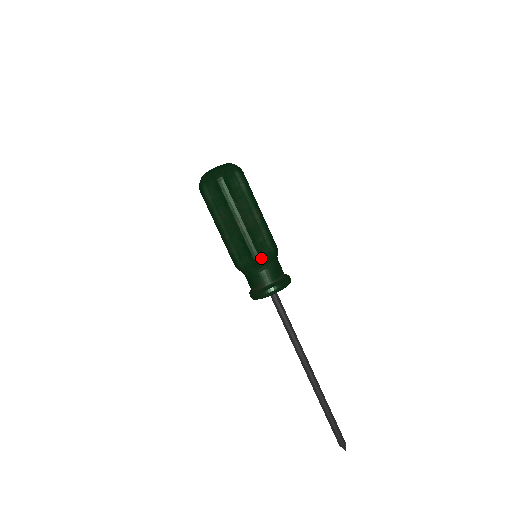
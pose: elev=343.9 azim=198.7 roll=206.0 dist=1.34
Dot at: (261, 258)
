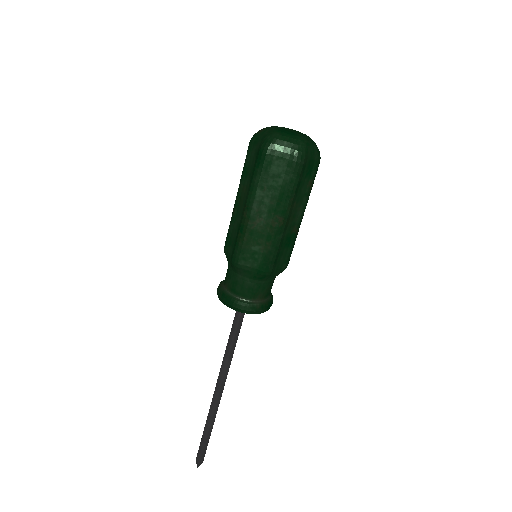
Dot at: (240, 265)
